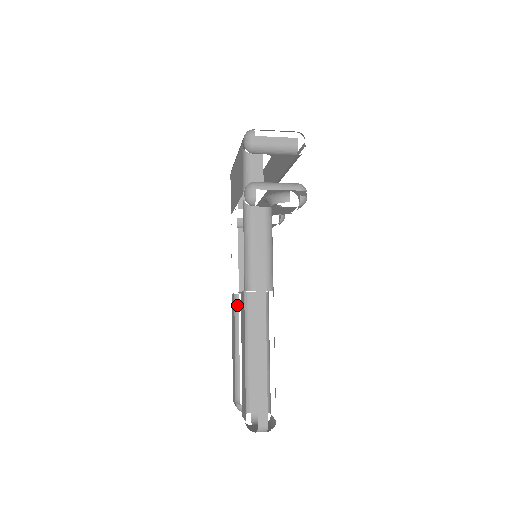
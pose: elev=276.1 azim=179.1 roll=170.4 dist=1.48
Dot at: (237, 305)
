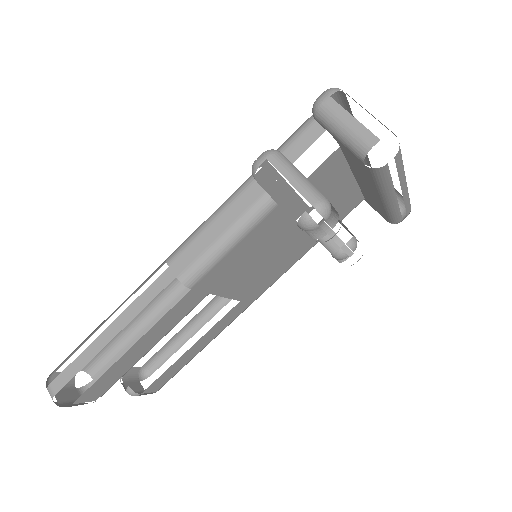
Dot at: occluded
